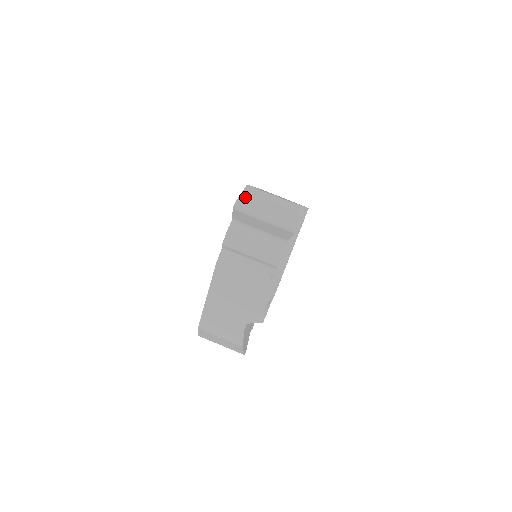
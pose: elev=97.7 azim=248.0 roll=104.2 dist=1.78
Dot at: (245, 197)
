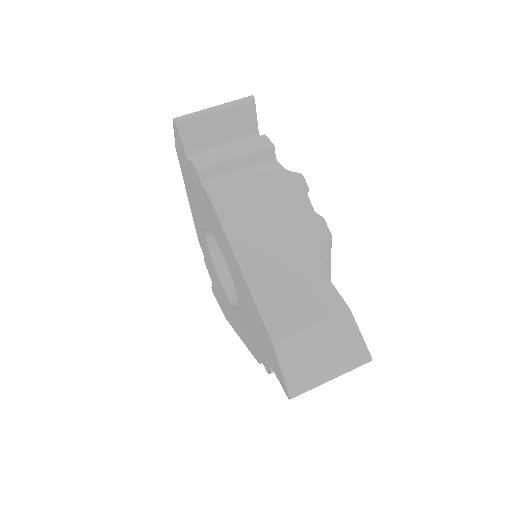
Dot at: occluded
